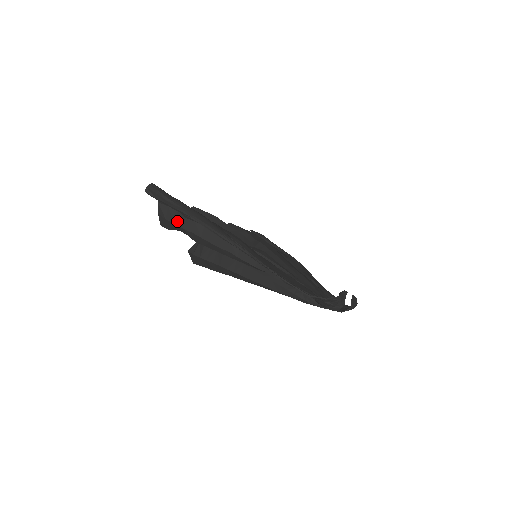
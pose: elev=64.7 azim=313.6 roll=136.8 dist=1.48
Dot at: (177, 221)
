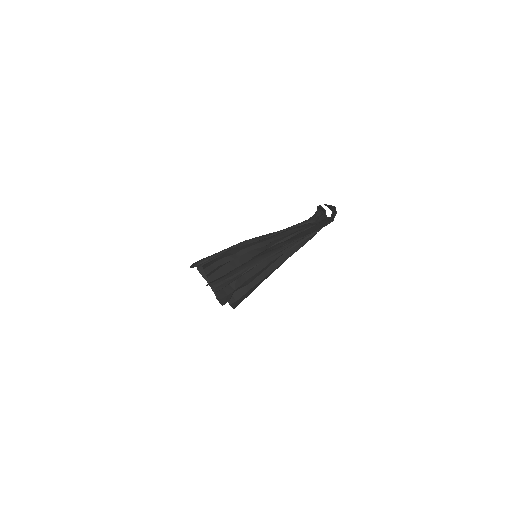
Dot at: (234, 287)
